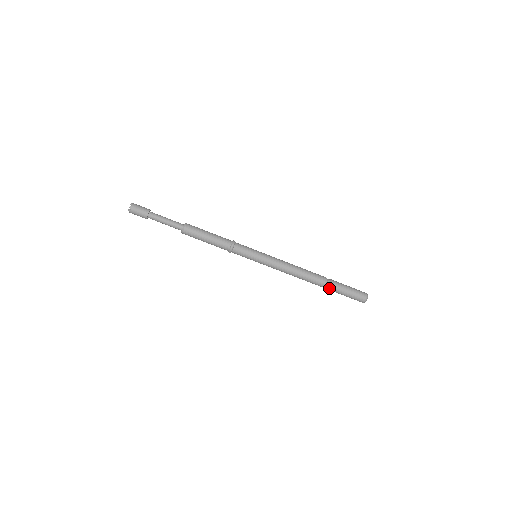
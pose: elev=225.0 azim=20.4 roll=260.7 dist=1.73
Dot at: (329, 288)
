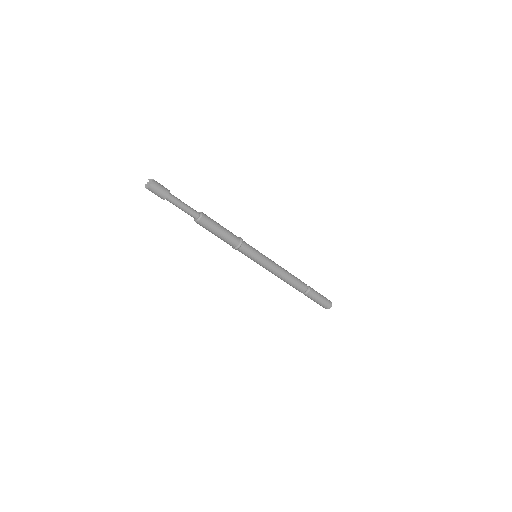
Dot at: (306, 294)
